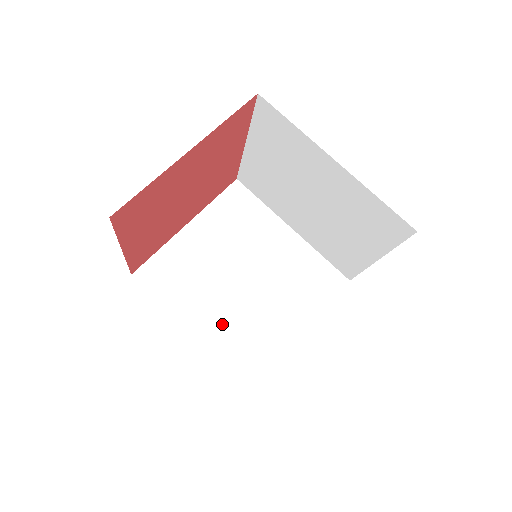
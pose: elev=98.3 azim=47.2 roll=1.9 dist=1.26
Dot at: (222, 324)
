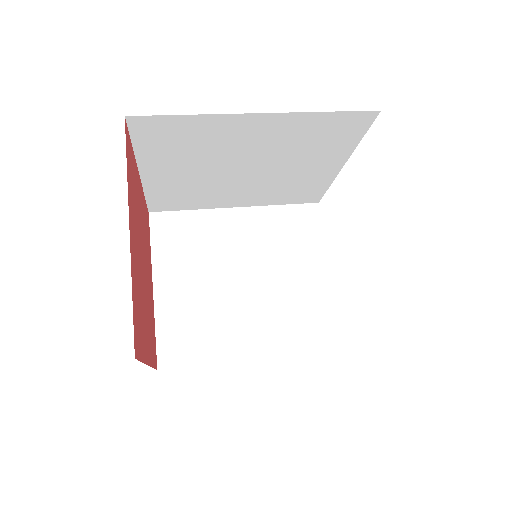
Dot at: occluded
